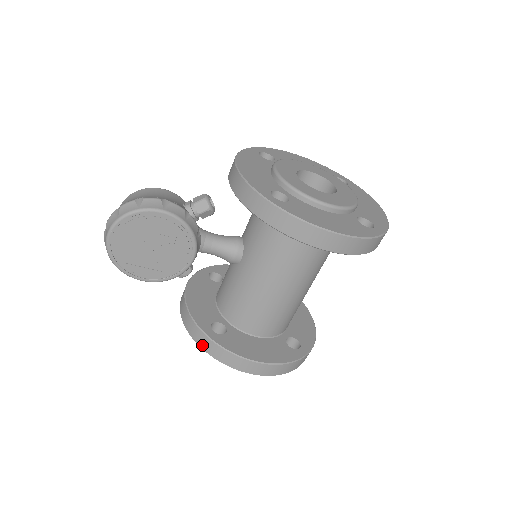
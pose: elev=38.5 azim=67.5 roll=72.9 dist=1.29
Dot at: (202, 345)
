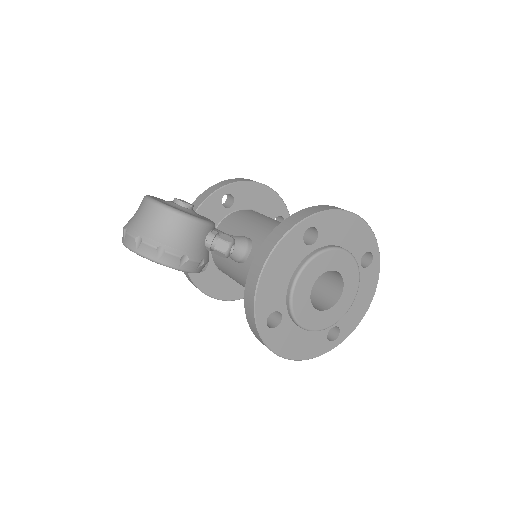
Dot at: occluded
